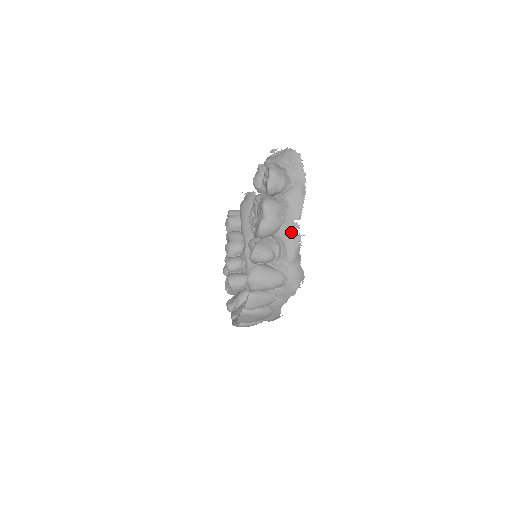
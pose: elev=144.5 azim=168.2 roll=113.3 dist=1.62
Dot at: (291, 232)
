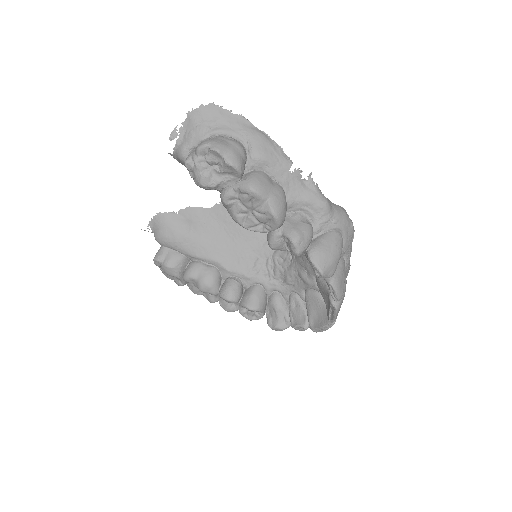
Dot at: (299, 184)
